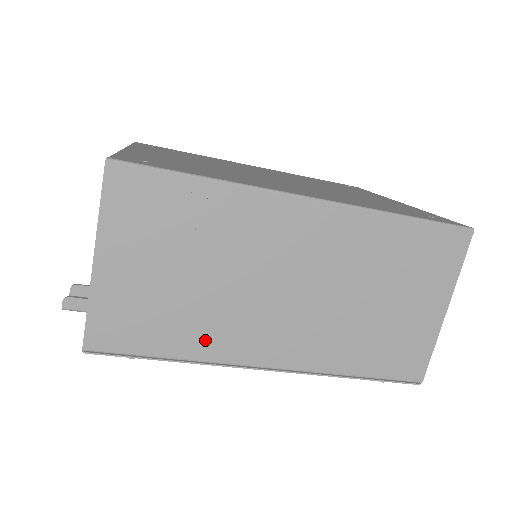
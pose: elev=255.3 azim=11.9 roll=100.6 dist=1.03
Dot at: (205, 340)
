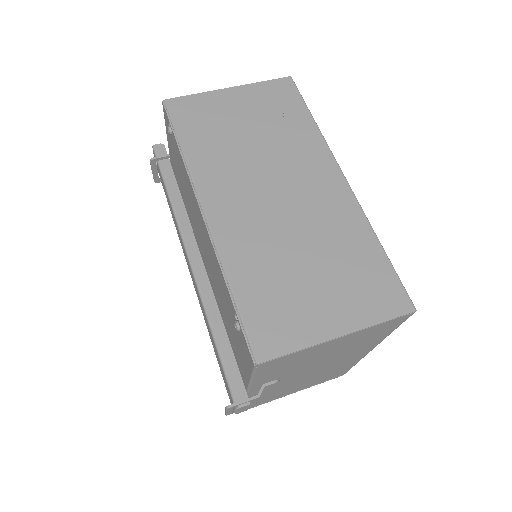
Dot at: (207, 161)
